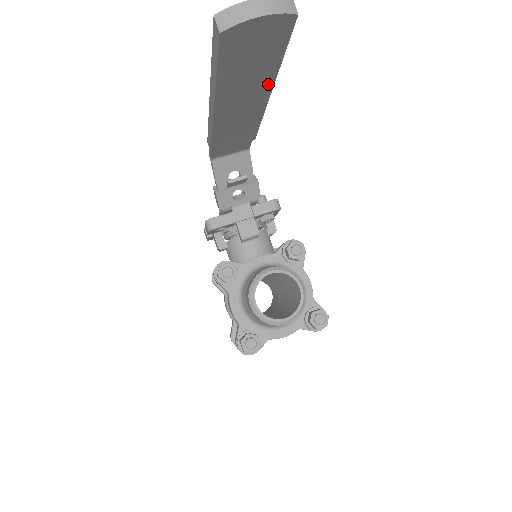
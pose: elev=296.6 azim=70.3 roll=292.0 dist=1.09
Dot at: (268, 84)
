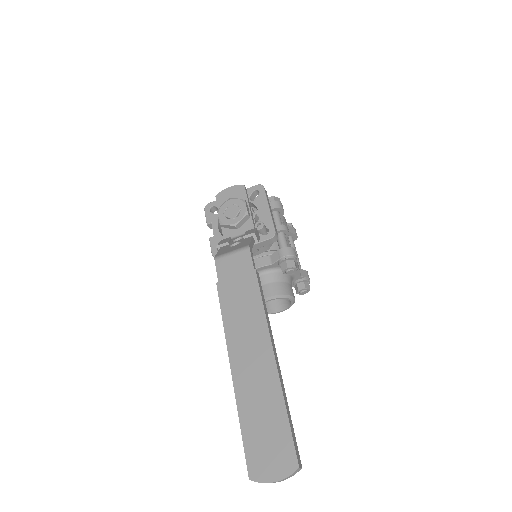
Dot at: occluded
